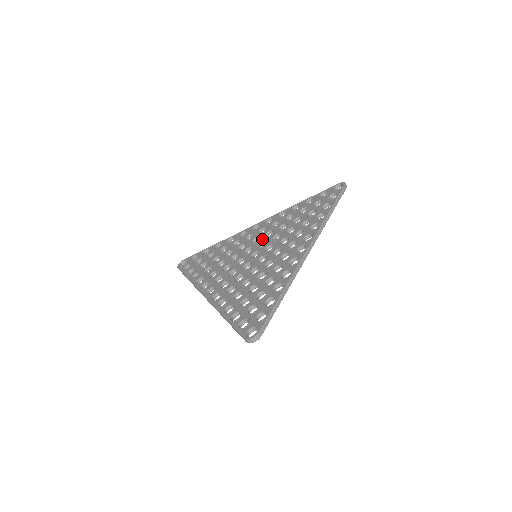
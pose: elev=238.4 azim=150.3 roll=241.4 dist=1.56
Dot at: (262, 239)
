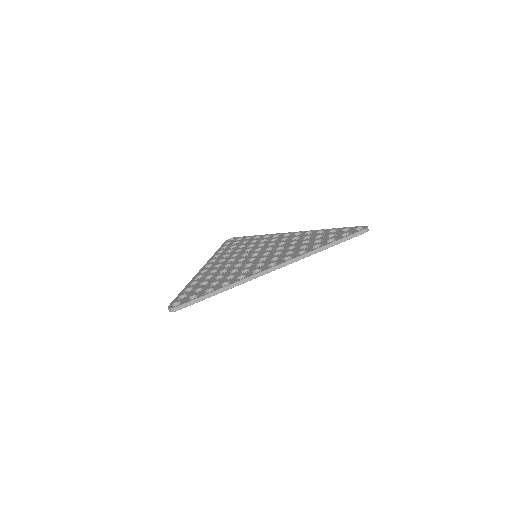
Dot at: (274, 245)
